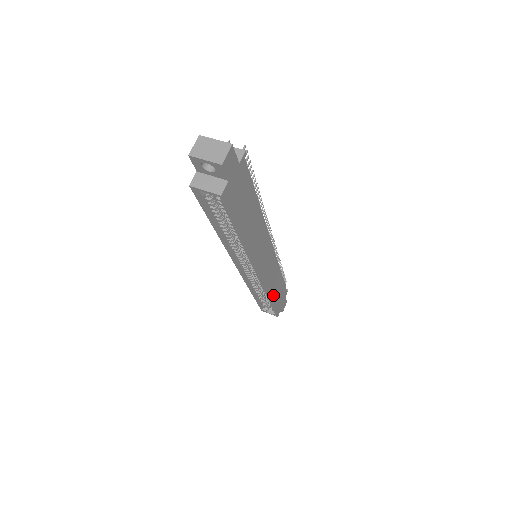
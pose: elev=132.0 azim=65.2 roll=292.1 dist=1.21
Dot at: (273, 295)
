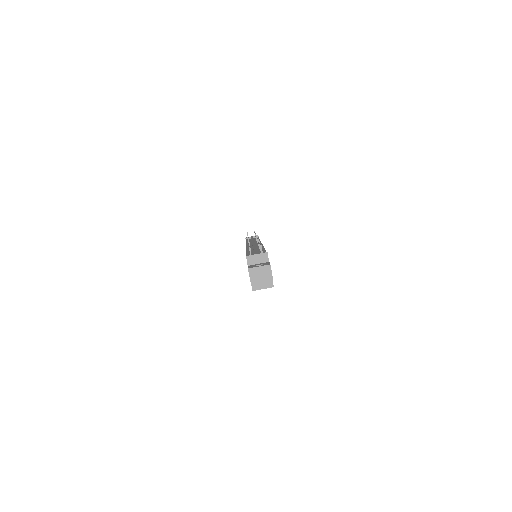
Dot at: occluded
